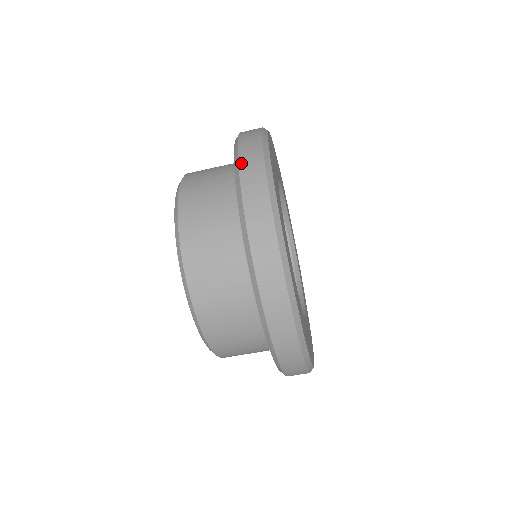
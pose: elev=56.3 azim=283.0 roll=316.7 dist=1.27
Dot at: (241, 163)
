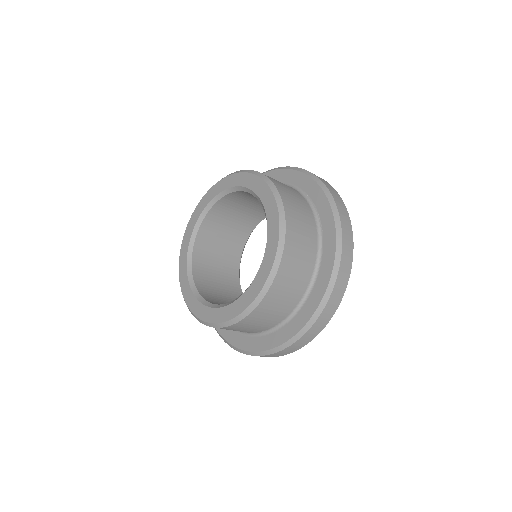
Dot at: (341, 265)
